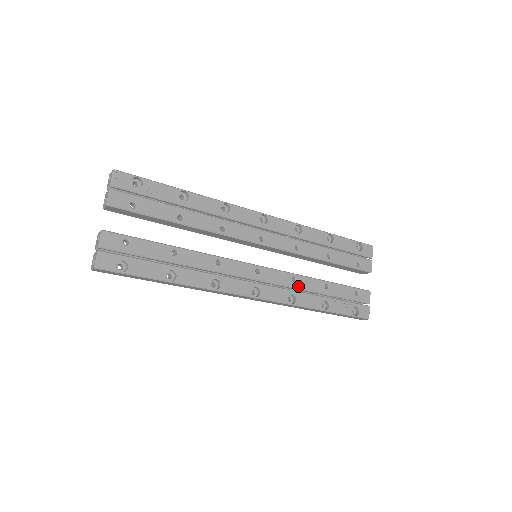
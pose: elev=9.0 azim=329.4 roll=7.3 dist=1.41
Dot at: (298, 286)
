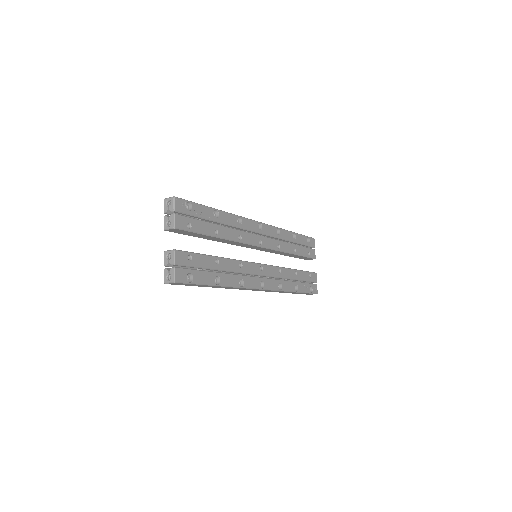
Dot at: (282, 276)
